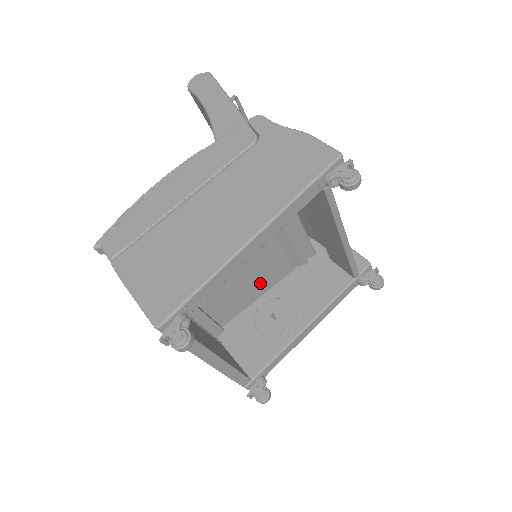
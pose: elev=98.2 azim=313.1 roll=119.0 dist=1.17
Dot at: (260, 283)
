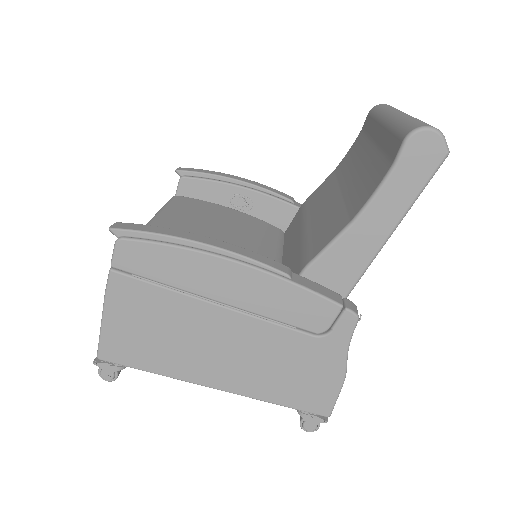
Dot at: occluded
